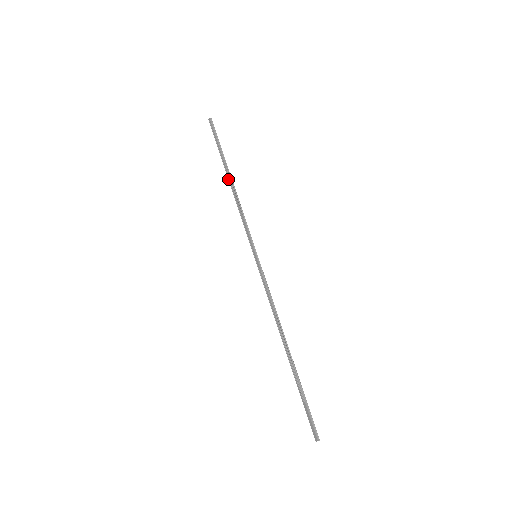
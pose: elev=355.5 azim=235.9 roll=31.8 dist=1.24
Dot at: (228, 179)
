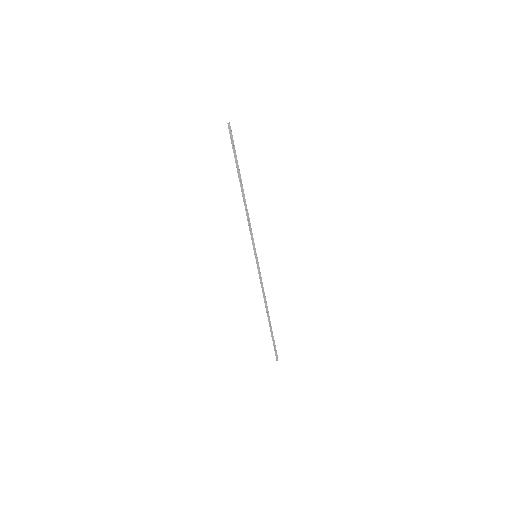
Dot at: (241, 190)
